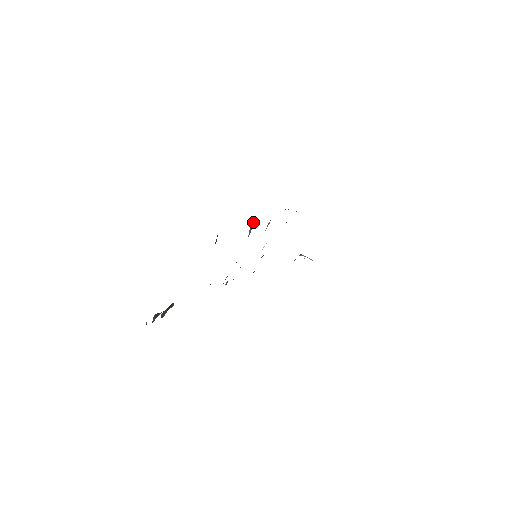
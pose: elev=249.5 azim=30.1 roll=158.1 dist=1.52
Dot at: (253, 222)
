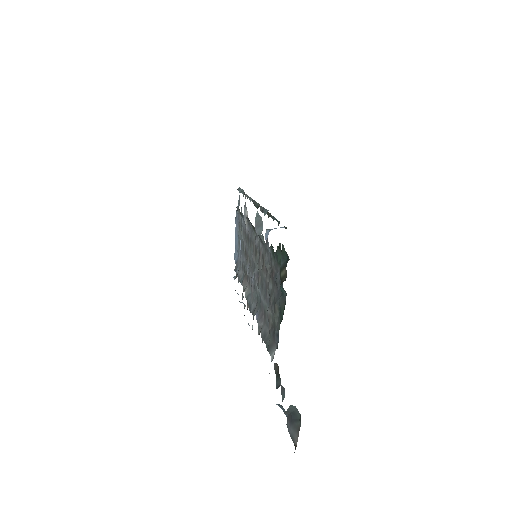
Dot at: (257, 217)
